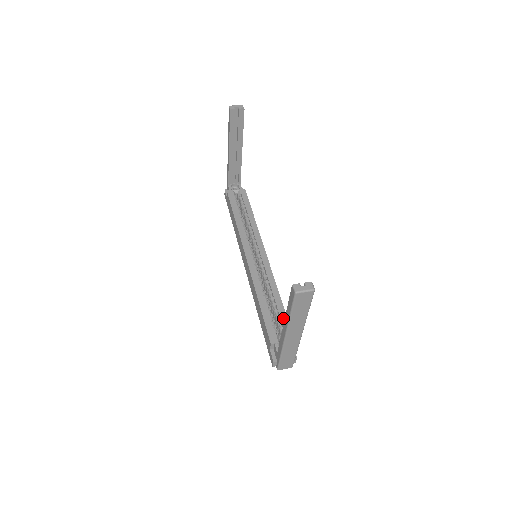
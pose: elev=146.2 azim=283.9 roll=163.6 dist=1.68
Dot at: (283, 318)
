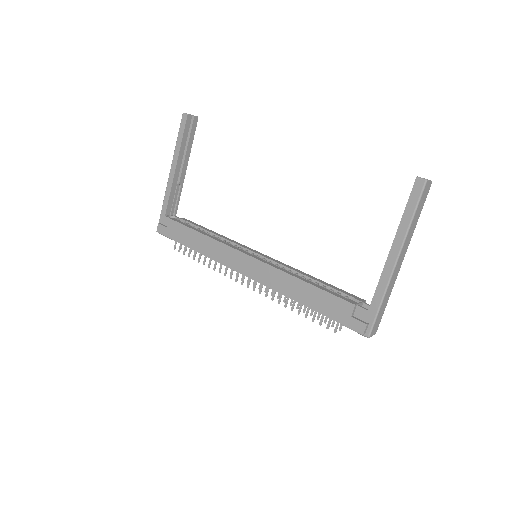
Dot at: (338, 289)
